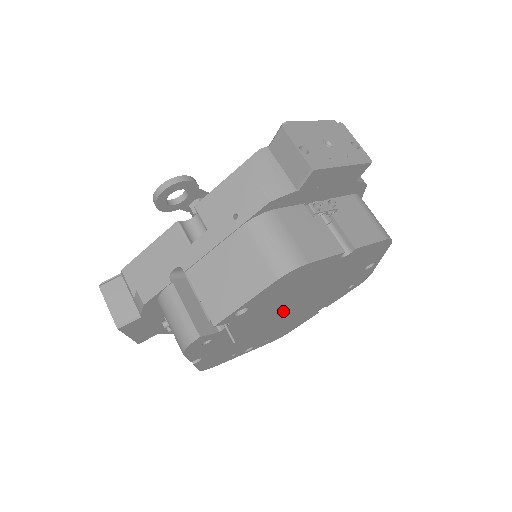
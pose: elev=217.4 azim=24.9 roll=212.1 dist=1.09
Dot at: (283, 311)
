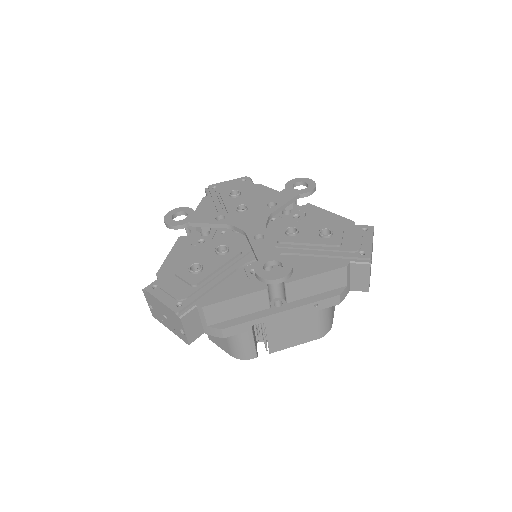
Dot at: occluded
